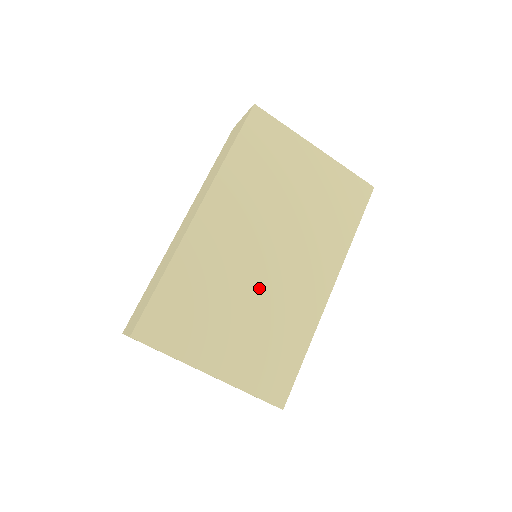
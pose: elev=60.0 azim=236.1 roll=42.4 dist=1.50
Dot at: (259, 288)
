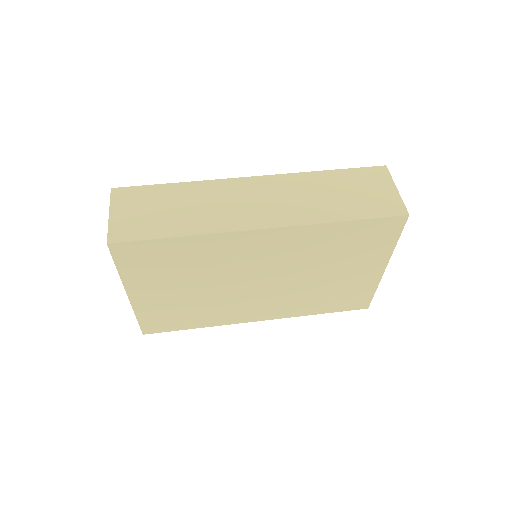
Dot at: (224, 289)
